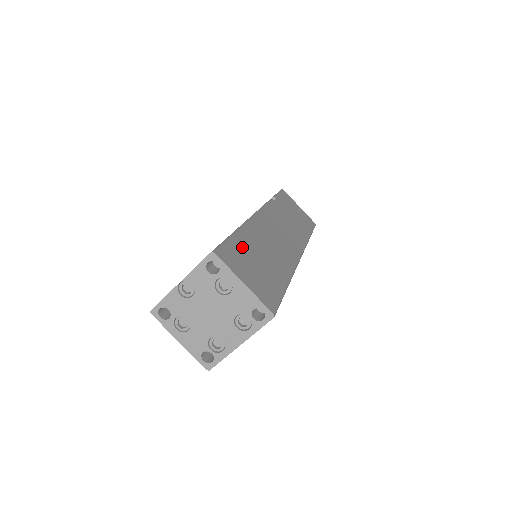
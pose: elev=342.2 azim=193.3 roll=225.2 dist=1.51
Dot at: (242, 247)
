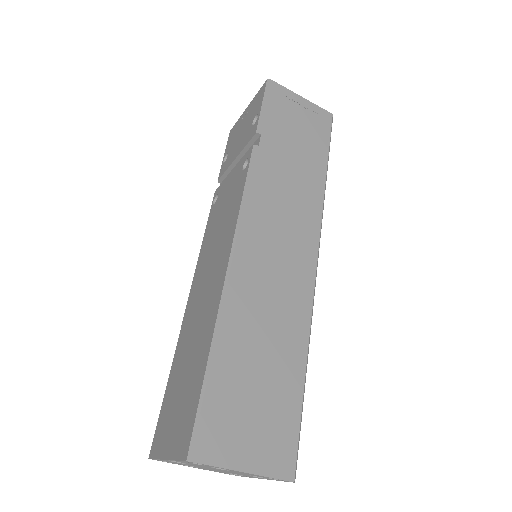
Dot at: (228, 379)
